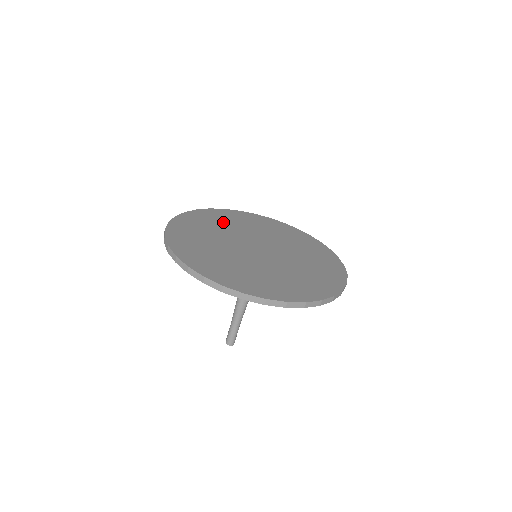
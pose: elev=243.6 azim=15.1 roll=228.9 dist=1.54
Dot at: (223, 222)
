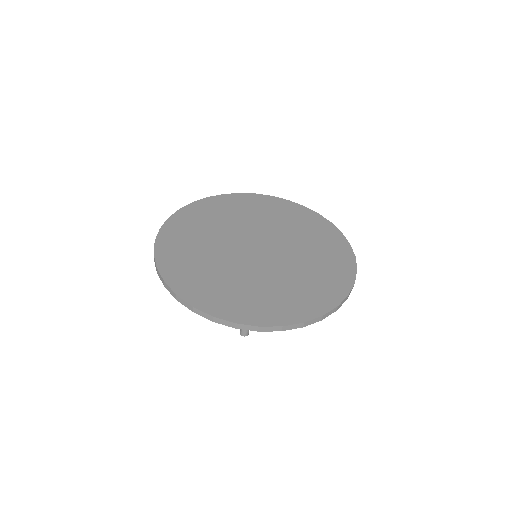
Dot at: (263, 213)
